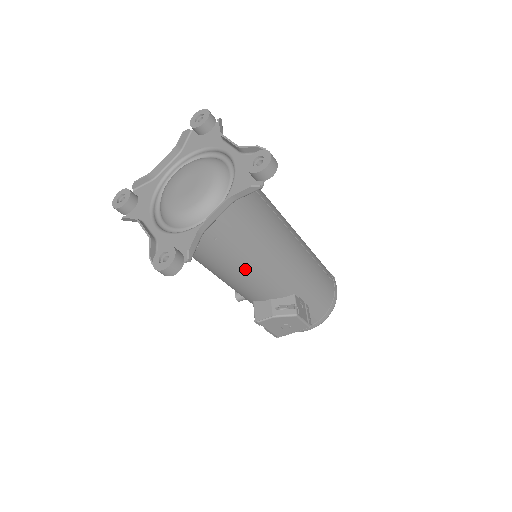
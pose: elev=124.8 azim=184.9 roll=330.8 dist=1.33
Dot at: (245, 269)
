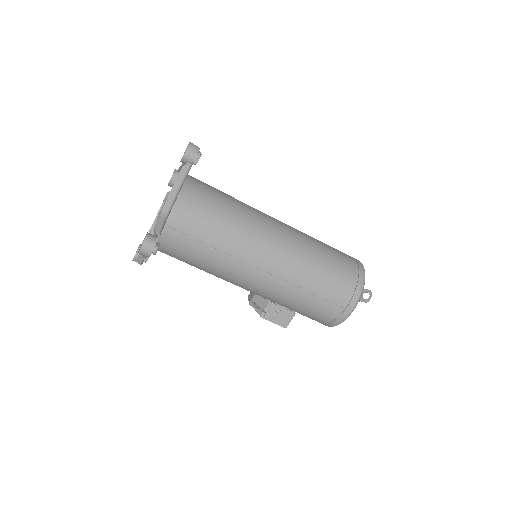
Dot at: occluded
